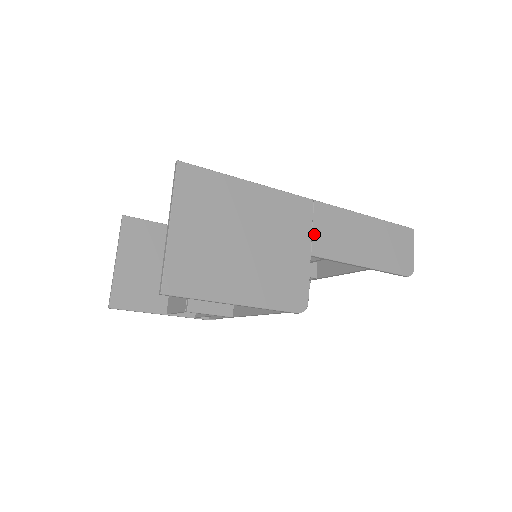
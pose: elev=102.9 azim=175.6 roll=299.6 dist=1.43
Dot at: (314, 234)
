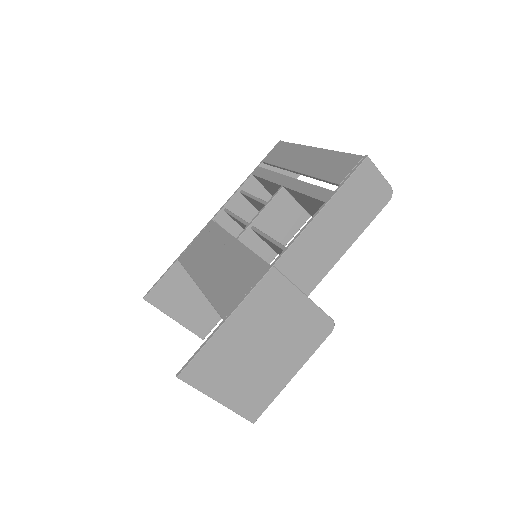
Dot at: (296, 283)
